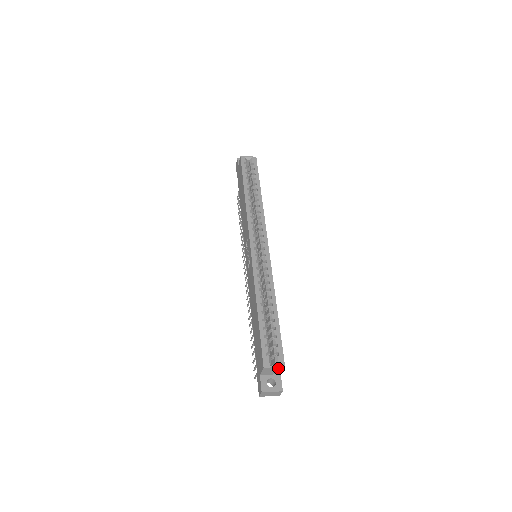
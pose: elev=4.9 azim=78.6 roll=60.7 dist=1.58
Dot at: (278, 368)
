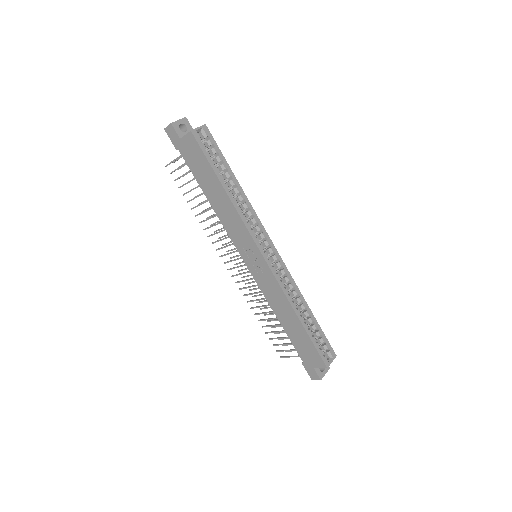
Dot at: (332, 359)
